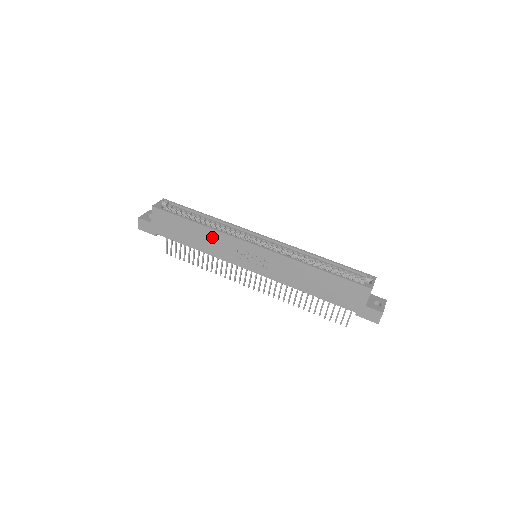
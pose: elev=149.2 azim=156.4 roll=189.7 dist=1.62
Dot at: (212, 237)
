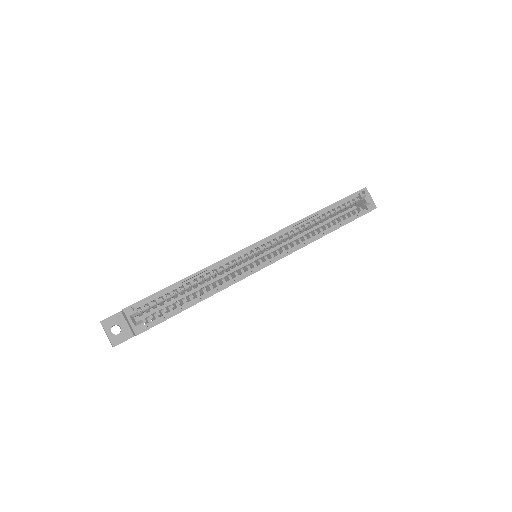
Dot at: occluded
